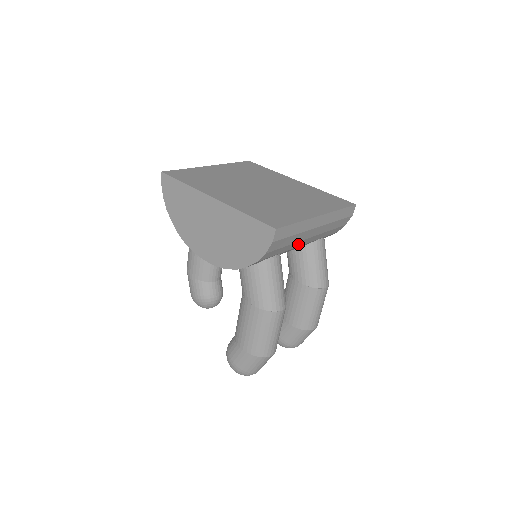
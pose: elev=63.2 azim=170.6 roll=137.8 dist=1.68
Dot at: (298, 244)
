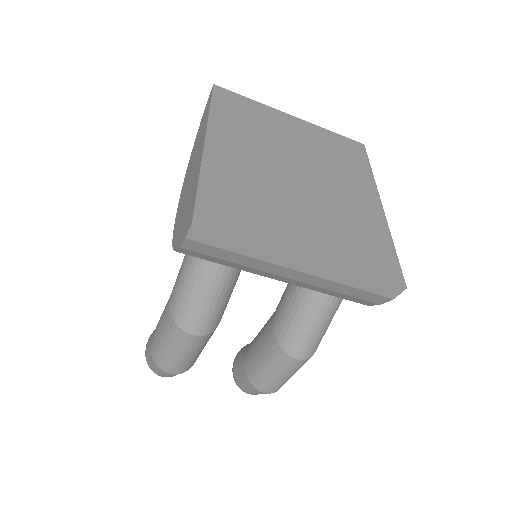
Dot at: (265, 273)
